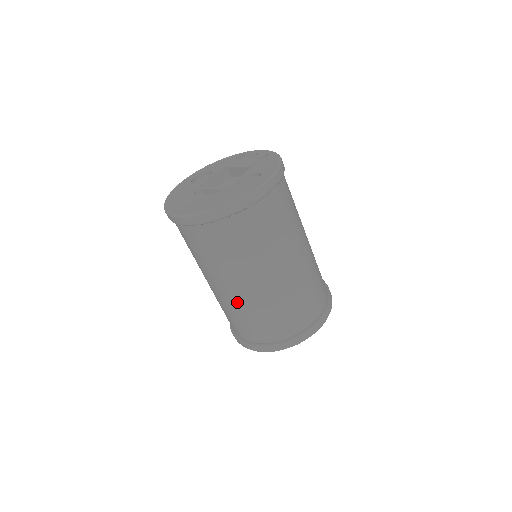
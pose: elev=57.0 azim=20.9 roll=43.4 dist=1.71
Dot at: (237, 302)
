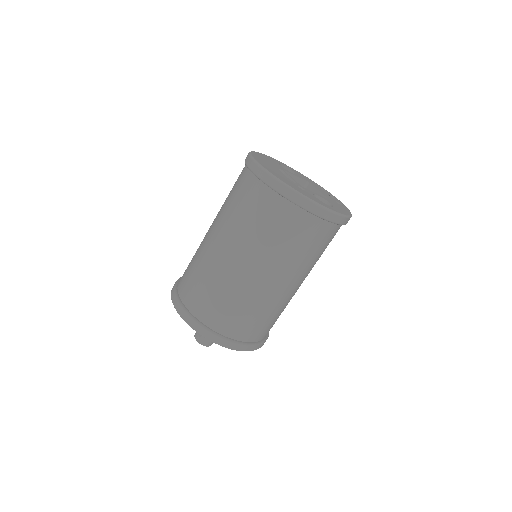
Dot at: (215, 264)
